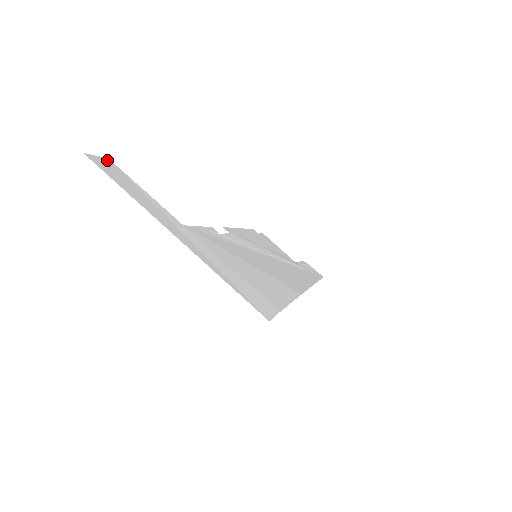
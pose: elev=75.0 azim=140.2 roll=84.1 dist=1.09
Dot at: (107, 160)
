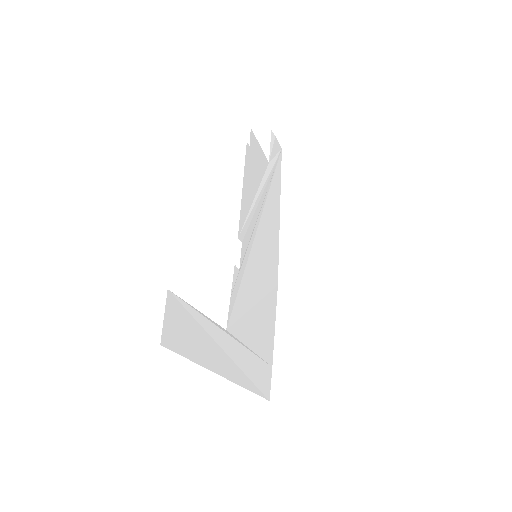
Dot at: (169, 301)
